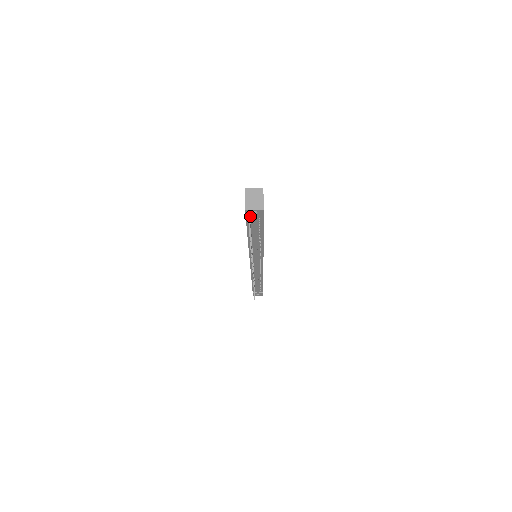
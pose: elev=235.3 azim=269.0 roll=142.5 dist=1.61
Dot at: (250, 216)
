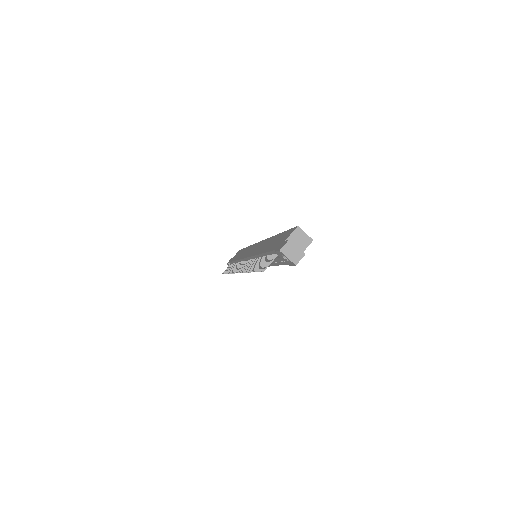
Dot at: (279, 255)
